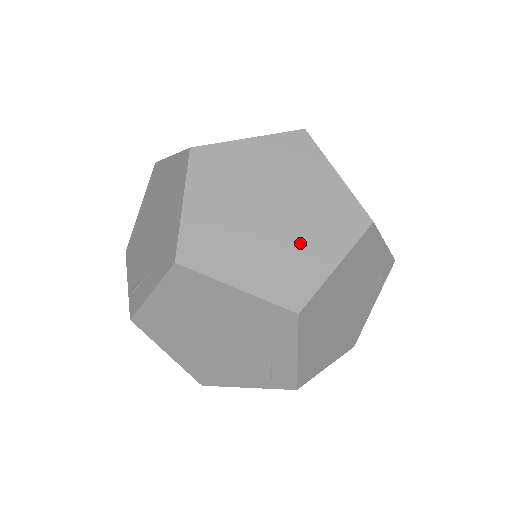
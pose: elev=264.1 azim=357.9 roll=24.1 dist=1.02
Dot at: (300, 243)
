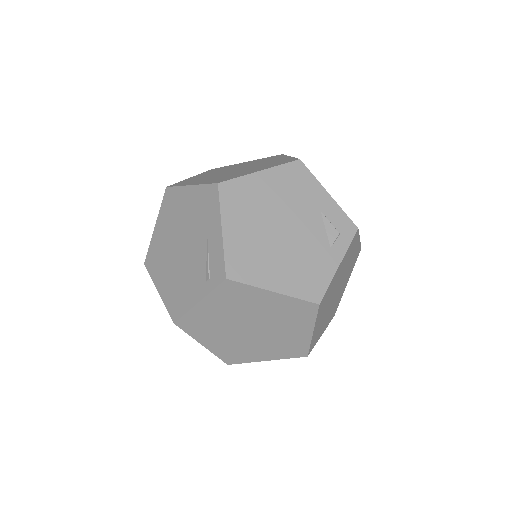
Dot at: (264, 163)
